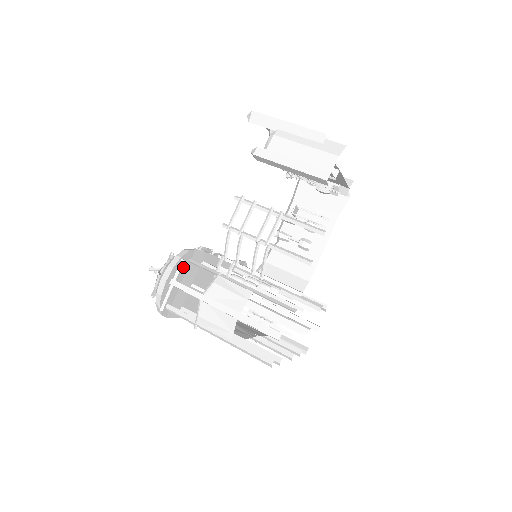
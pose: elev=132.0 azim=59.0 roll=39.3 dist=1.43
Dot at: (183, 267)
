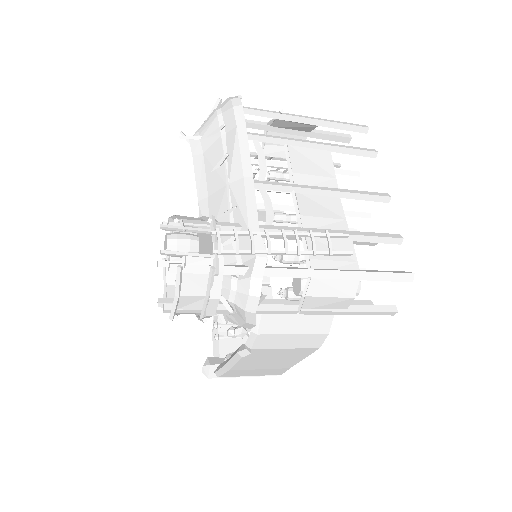
Dot at: occluded
